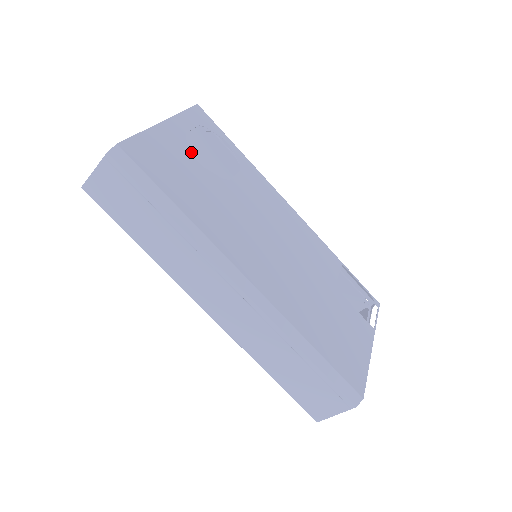
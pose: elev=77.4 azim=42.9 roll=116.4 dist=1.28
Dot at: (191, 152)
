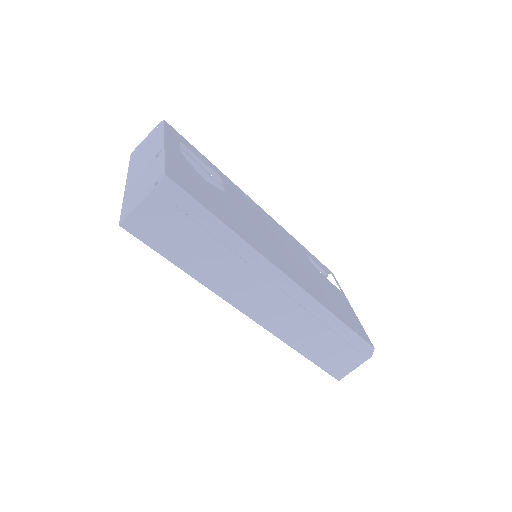
Dot at: (195, 170)
